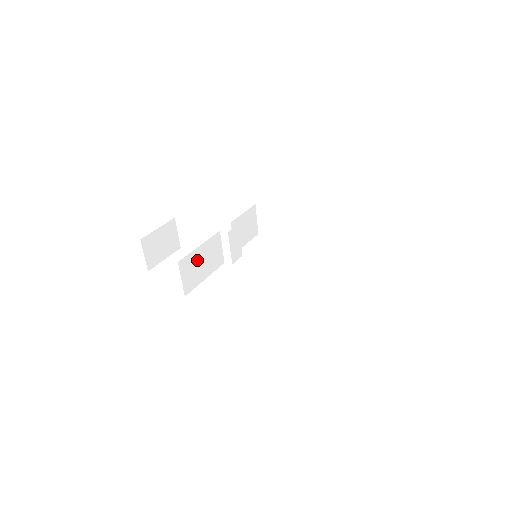
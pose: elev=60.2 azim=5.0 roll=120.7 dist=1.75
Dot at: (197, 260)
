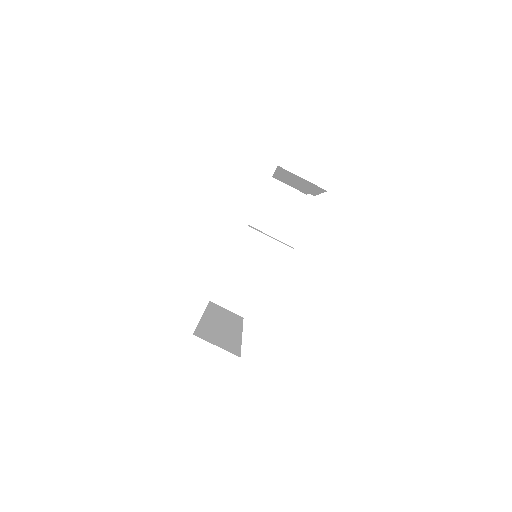
Dot at: (232, 283)
